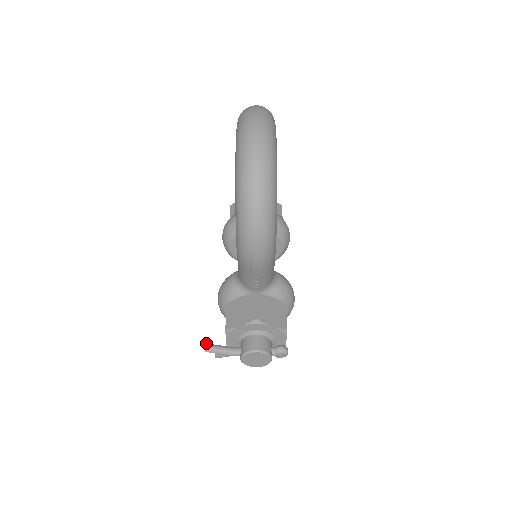
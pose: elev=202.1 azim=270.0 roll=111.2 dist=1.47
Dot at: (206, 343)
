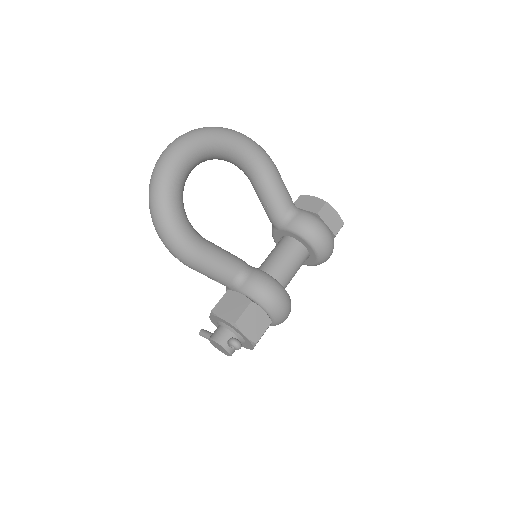
Dot at: (202, 329)
